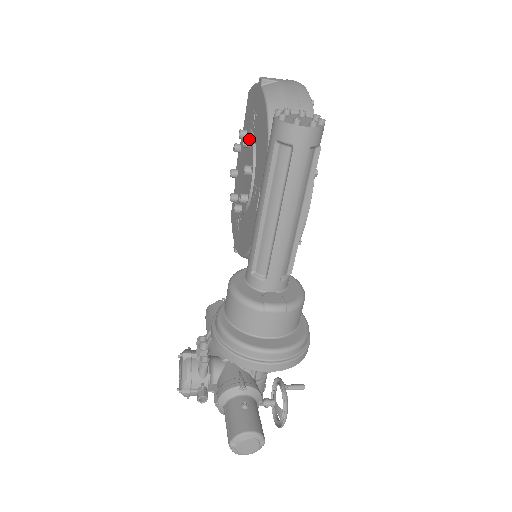
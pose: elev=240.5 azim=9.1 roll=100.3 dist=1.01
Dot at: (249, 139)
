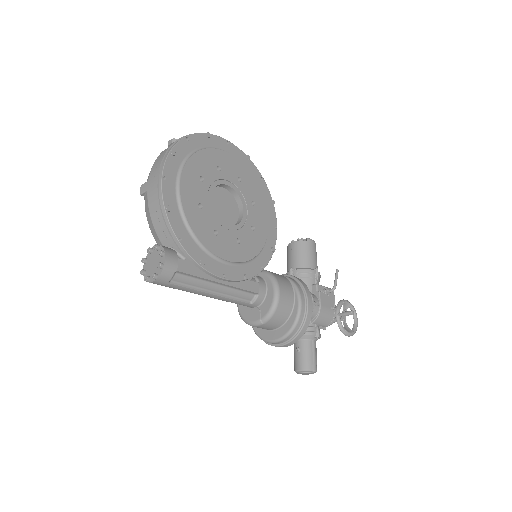
Dot at: occluded
